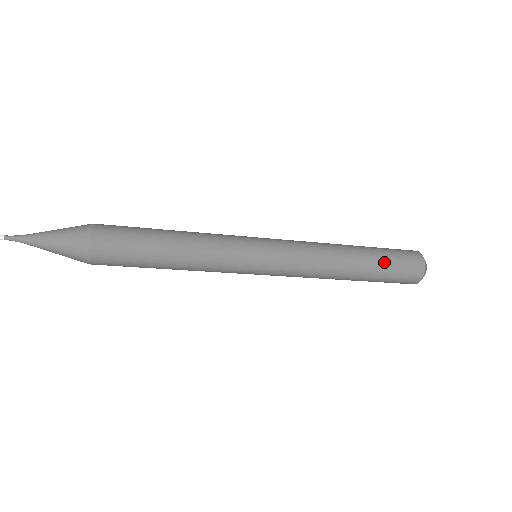
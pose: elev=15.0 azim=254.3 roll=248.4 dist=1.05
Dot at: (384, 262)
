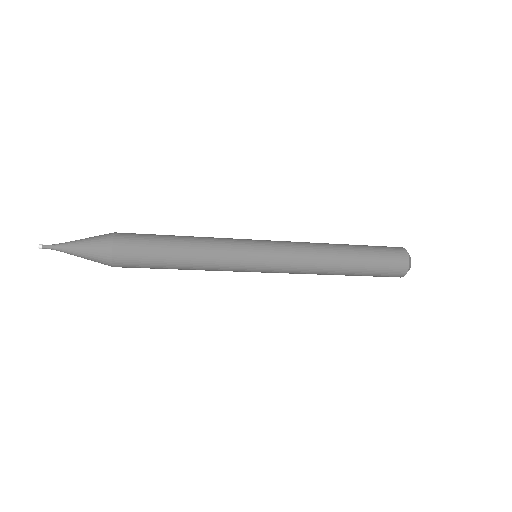
Dot at: (371, 263)
